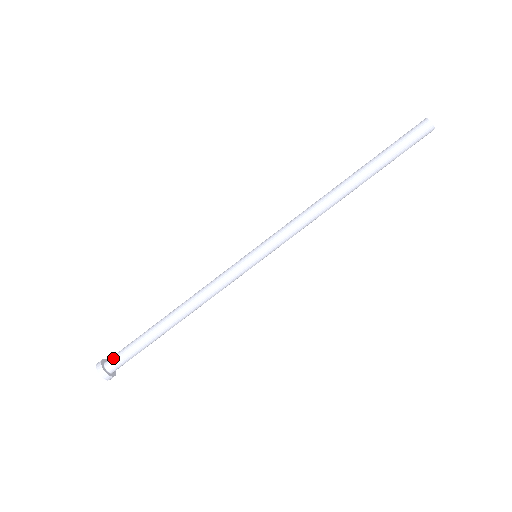
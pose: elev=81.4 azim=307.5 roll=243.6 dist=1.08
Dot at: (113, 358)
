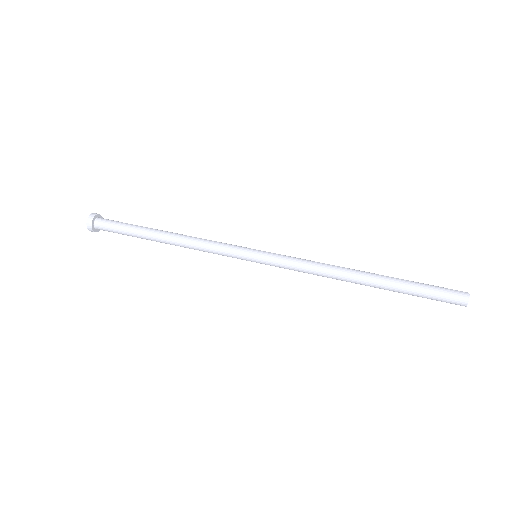
Dot at: (107, 219)
